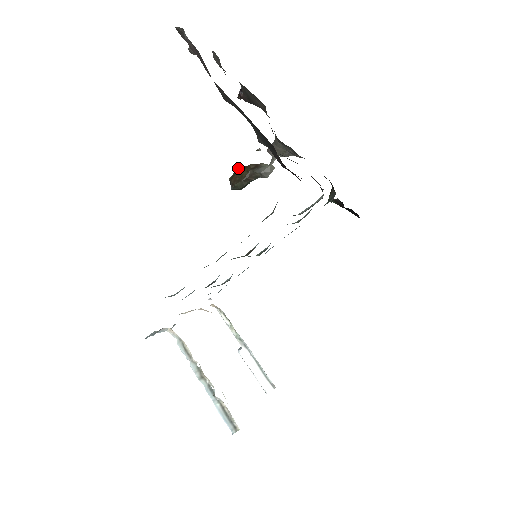
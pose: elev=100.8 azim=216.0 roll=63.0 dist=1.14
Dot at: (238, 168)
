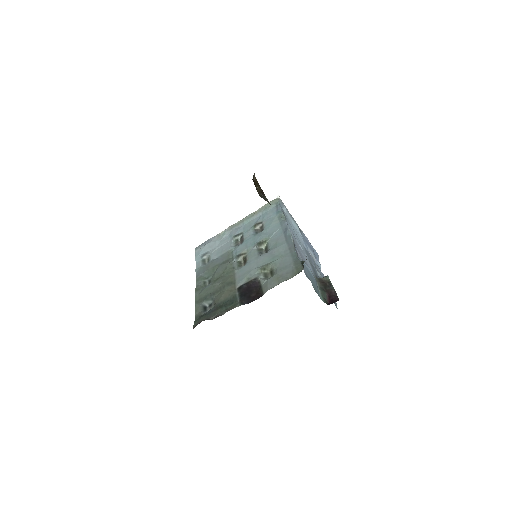
Dot at: occluded
